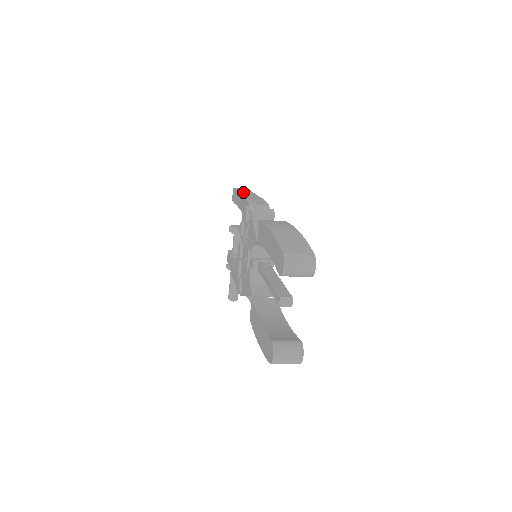
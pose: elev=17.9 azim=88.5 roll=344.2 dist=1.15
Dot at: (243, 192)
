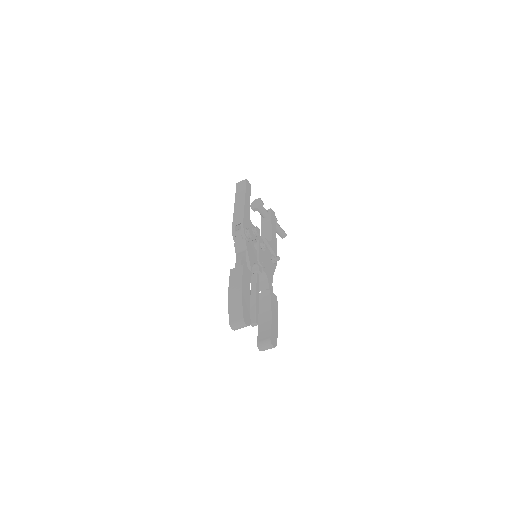
Dot at: (238, 196)
